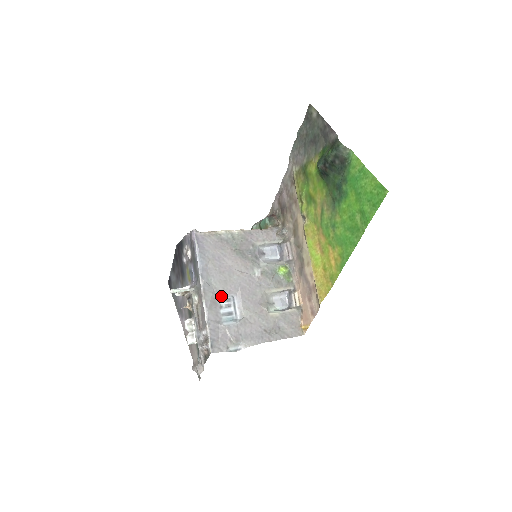
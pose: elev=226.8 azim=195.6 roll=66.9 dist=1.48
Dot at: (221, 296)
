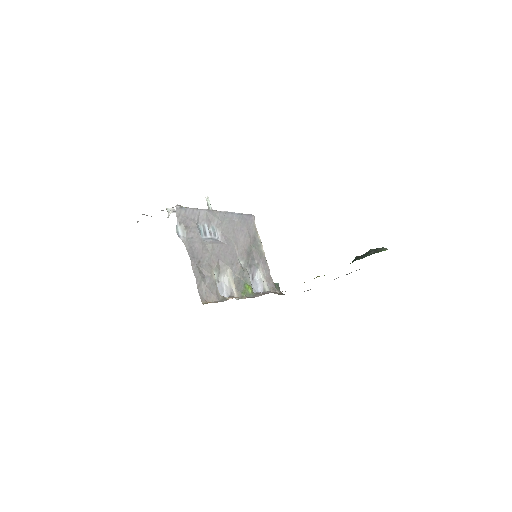
Dot at: (217, 228)
